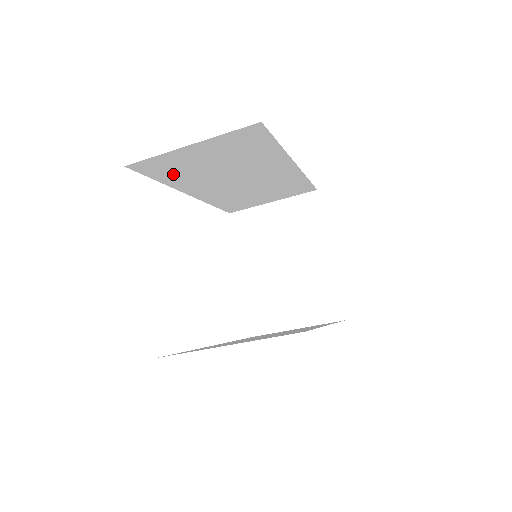
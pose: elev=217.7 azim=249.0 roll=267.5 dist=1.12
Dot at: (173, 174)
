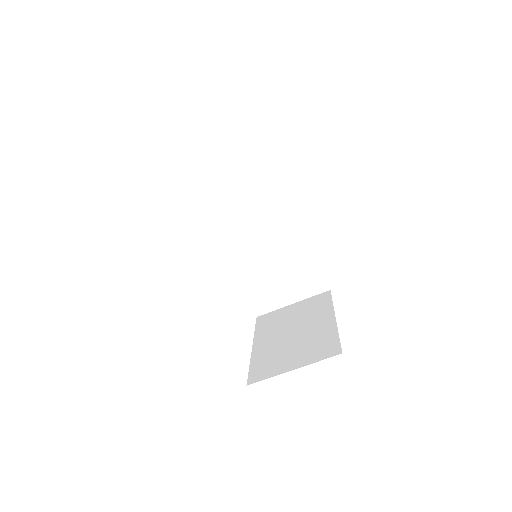
Dot at: (212, 201)
